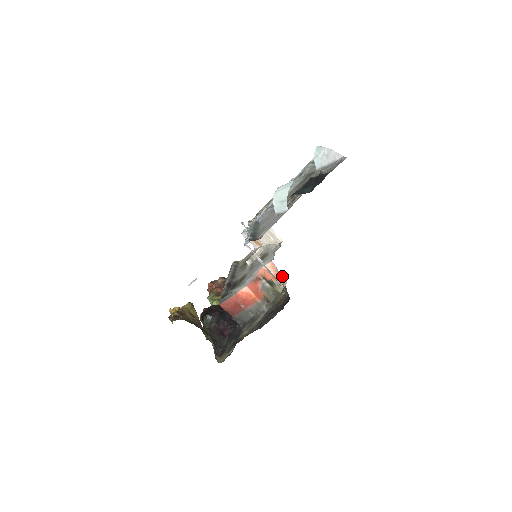
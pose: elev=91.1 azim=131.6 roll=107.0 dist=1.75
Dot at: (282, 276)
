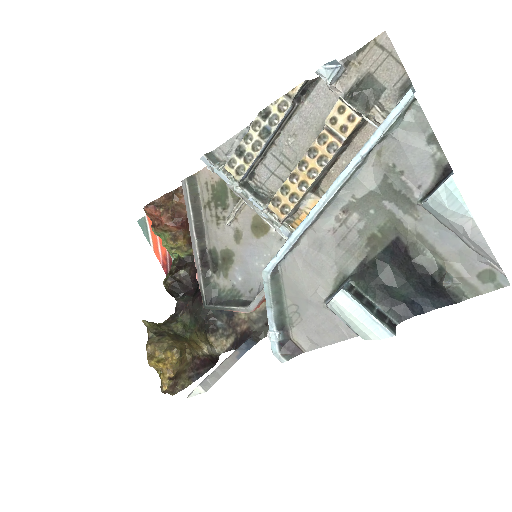
Dot at: occluded
